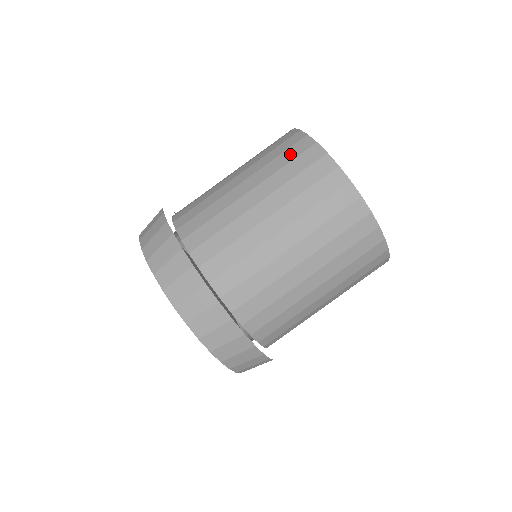
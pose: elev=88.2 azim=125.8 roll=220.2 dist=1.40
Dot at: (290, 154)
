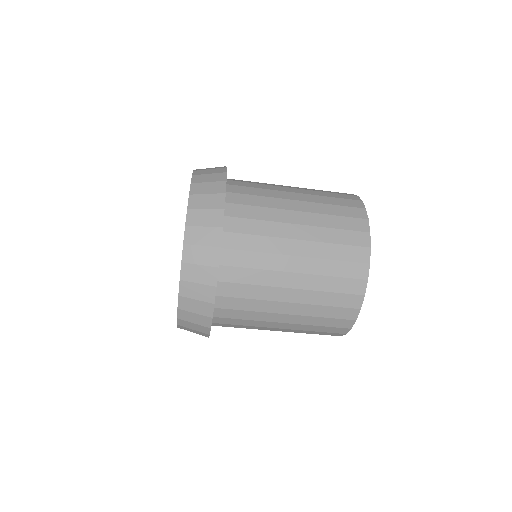
Dot at: (345, 211)
